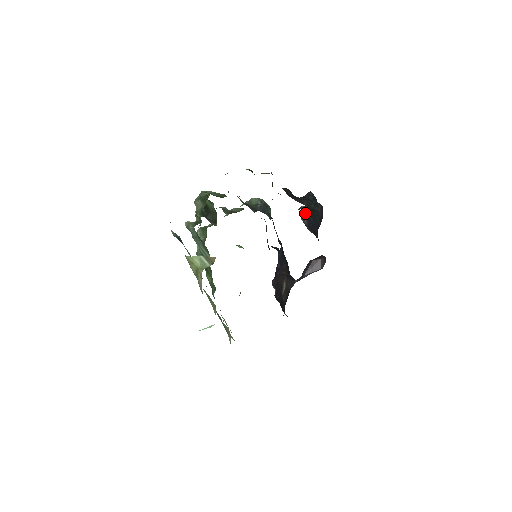
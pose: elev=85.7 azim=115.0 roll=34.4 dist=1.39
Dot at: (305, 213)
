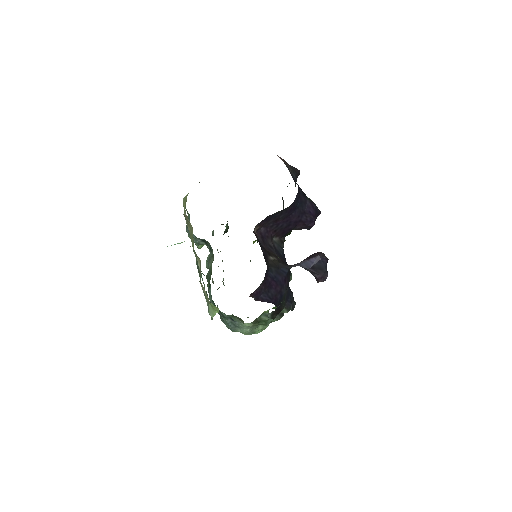
Dot at: (284, 162)
